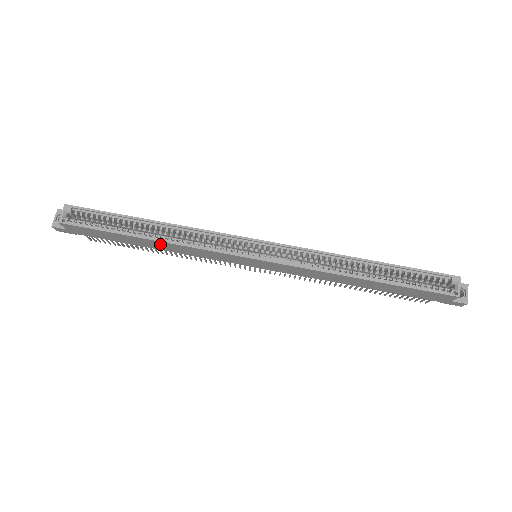
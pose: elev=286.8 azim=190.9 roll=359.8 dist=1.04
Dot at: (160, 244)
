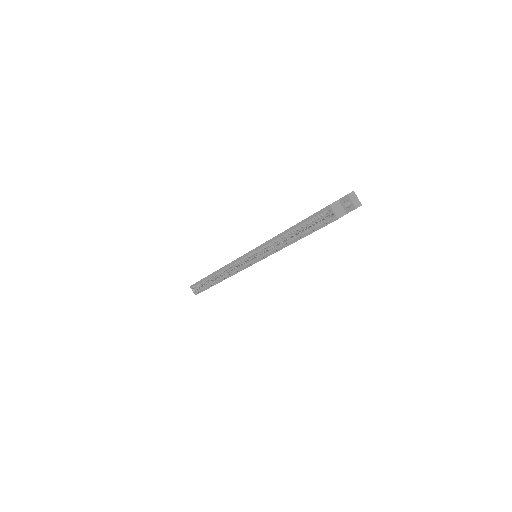
Dot at: occluded
